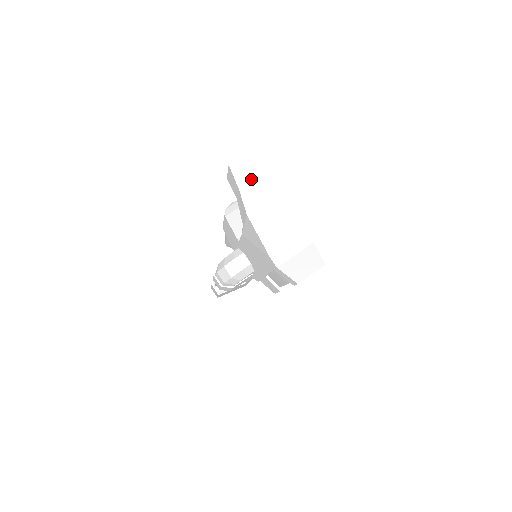
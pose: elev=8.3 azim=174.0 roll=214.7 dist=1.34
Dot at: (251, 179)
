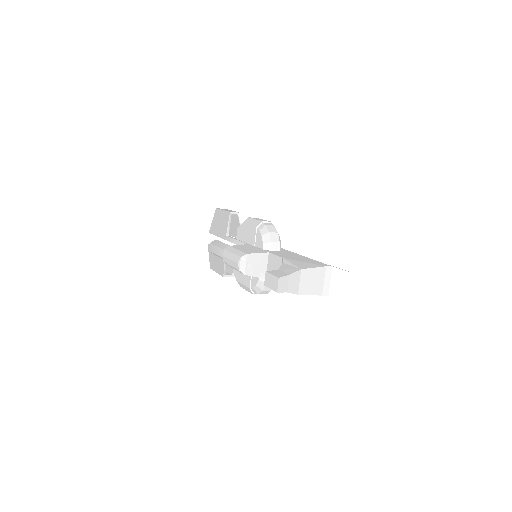
Dot at: (288, 282)
